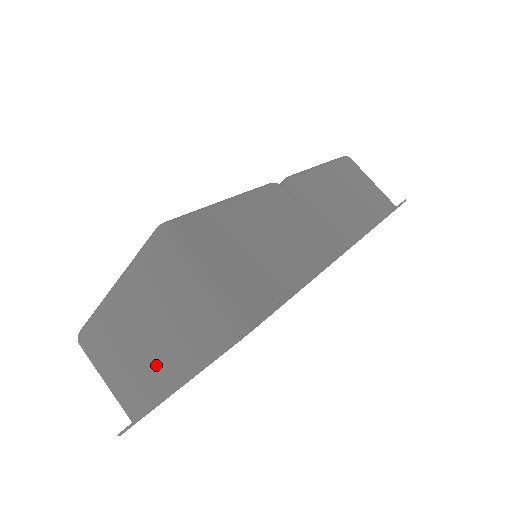
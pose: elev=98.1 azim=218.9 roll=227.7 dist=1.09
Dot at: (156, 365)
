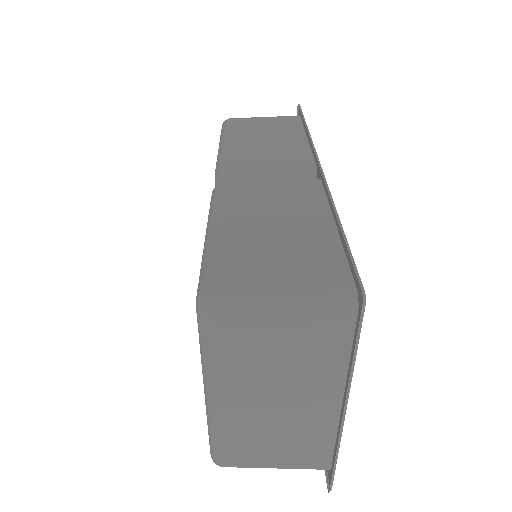
Dot at: (306, 407)
